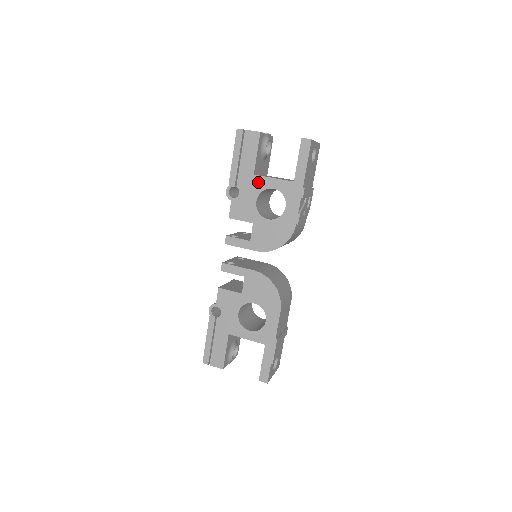
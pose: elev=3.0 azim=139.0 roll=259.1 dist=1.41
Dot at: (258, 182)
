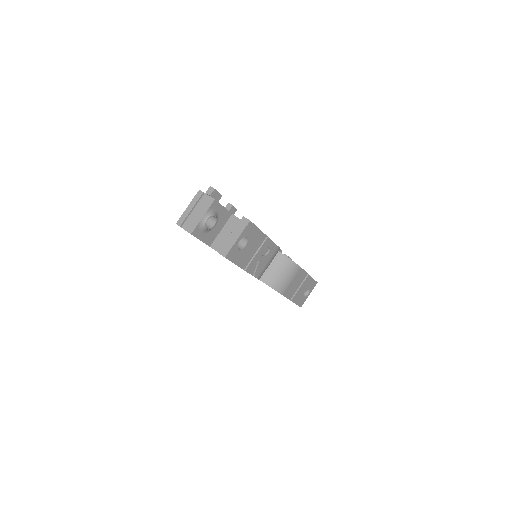
Dot at: occluded
